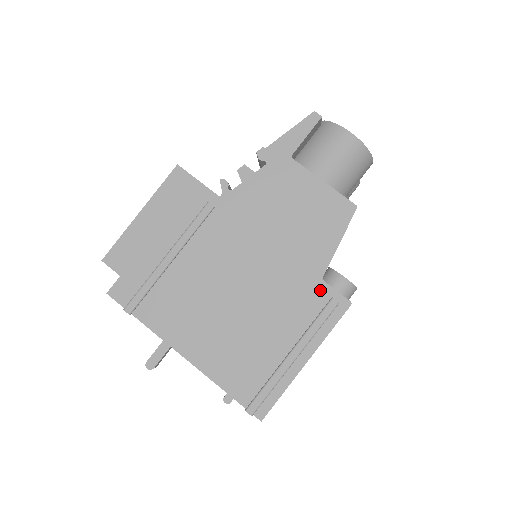
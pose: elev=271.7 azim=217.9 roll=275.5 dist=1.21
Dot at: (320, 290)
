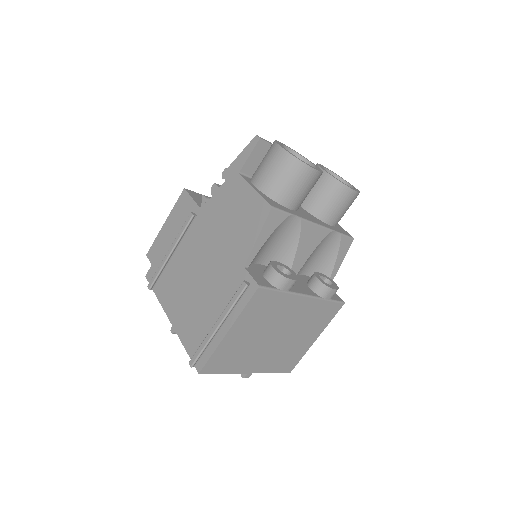
Dot at: (242, 275)
